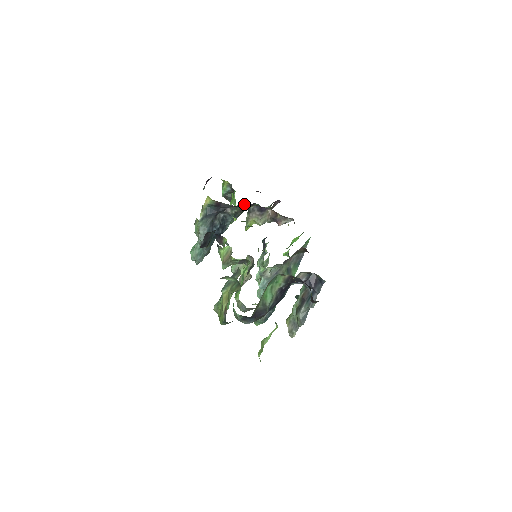
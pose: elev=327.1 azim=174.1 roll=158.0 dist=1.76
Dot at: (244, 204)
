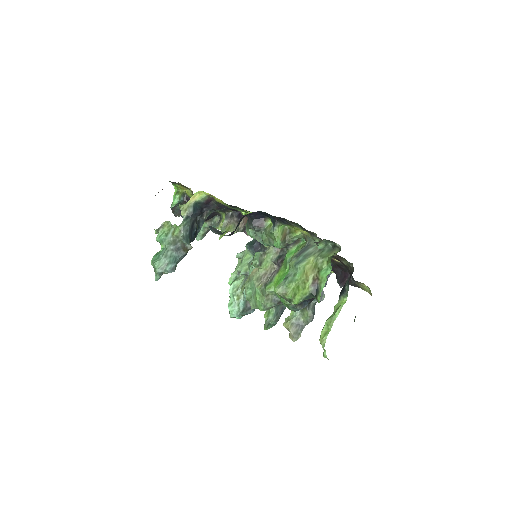
Dot at: occluded
